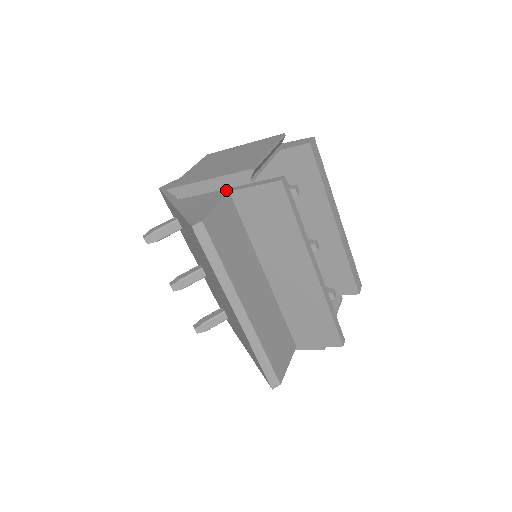
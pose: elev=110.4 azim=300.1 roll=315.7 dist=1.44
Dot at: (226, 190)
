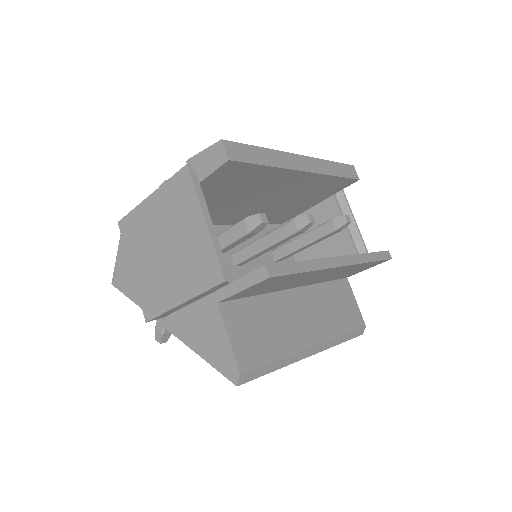
Dot at: (211, 300)
